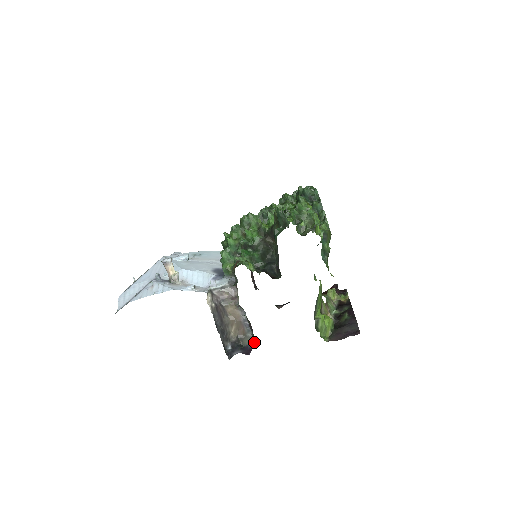
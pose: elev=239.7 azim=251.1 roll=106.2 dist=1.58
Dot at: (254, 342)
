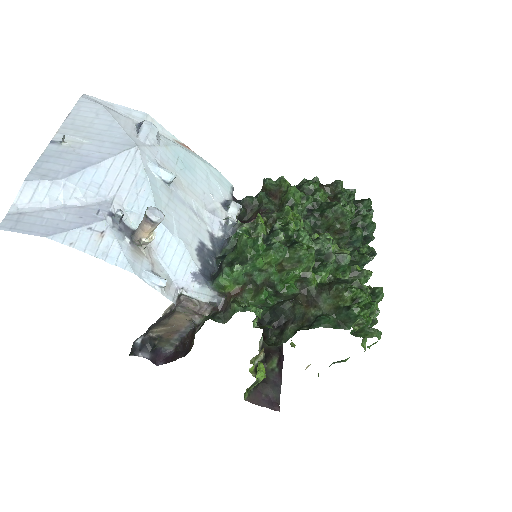
Dot at: (172, 350)
